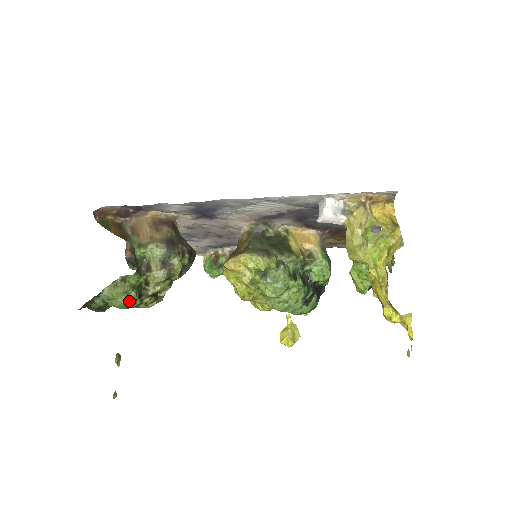
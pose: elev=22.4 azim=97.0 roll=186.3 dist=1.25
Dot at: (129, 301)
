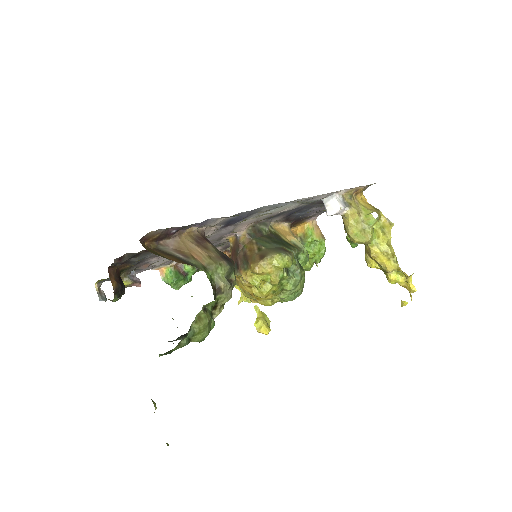
Dot at: occluded
